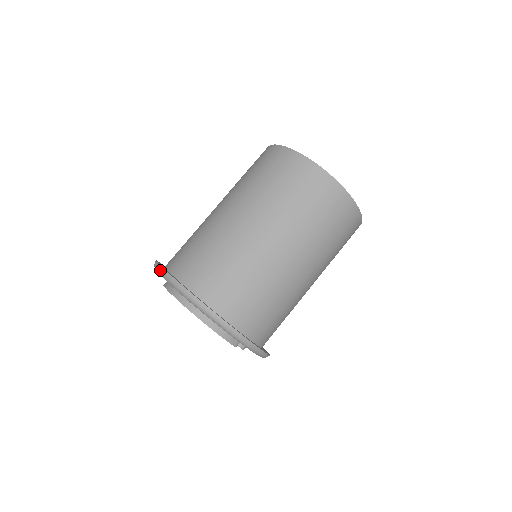
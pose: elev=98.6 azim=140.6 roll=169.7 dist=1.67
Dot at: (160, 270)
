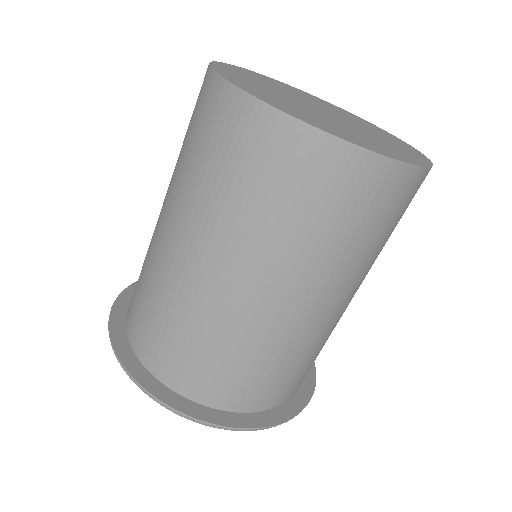
Dot at: (111, 311)
